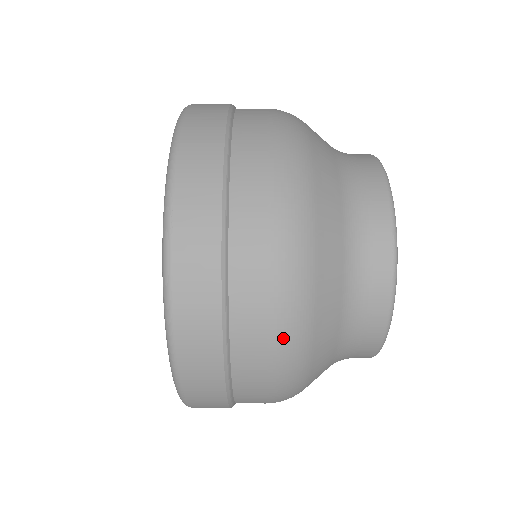
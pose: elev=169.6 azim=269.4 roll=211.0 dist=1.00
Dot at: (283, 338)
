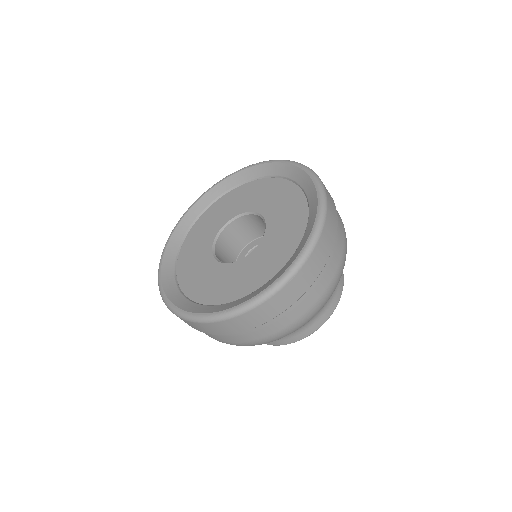
Dot at: (340, 272)
